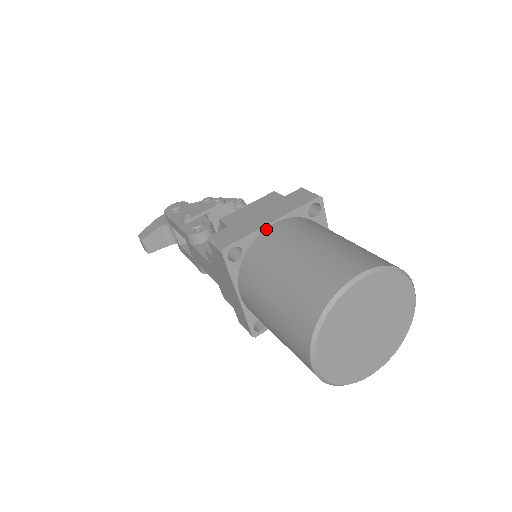
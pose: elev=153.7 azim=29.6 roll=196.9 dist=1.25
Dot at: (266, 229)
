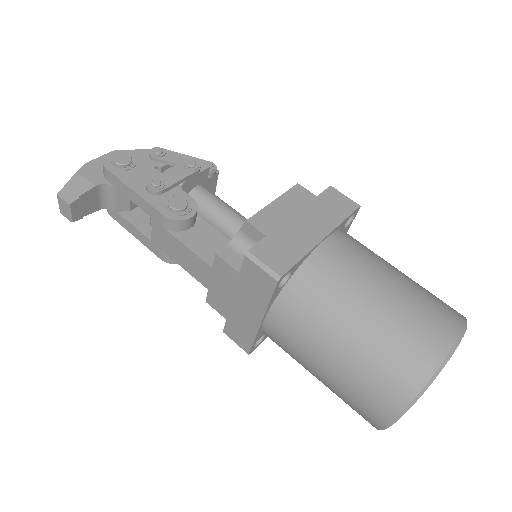
Dot at: (317, 248)
